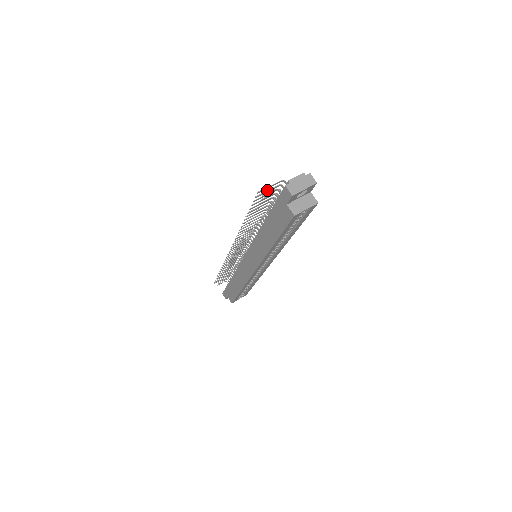
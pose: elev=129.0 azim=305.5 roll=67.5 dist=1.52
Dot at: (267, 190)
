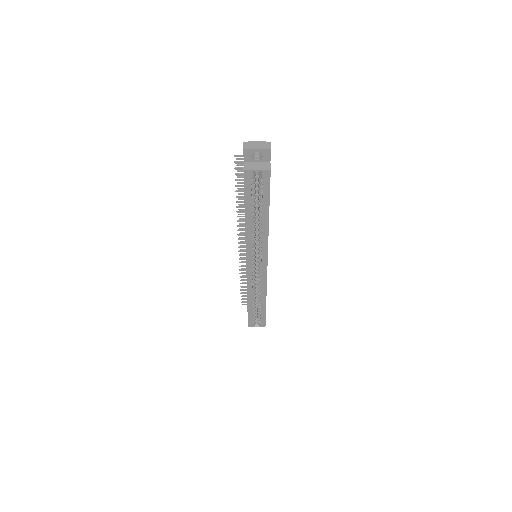
Dot at: occluded
